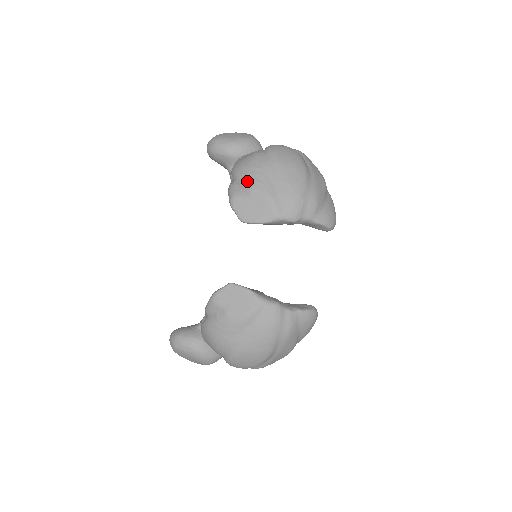
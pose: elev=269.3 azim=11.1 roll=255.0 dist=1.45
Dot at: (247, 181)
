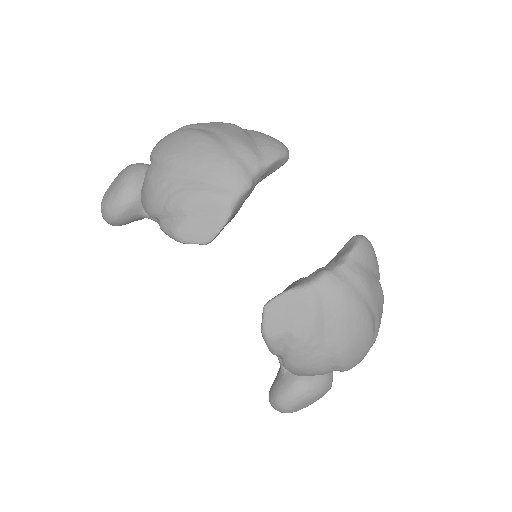
Dot at: (168, 205)
